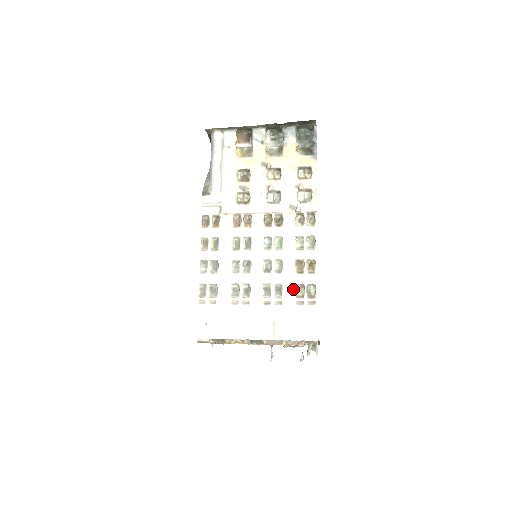
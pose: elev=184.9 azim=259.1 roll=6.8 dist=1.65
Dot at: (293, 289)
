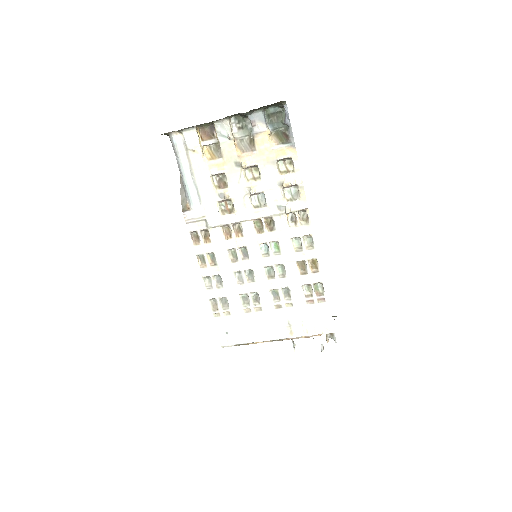
Dot at: (300, 290)
